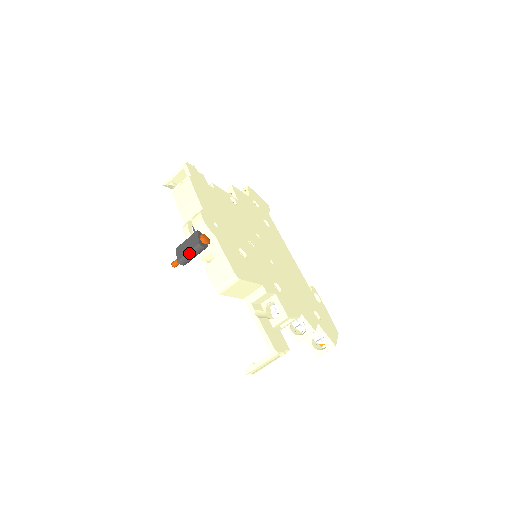
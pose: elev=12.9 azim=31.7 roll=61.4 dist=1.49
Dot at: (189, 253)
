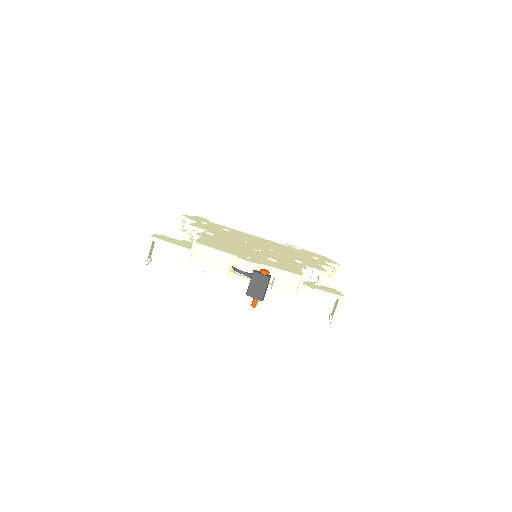
Dot at: (265, 289)
